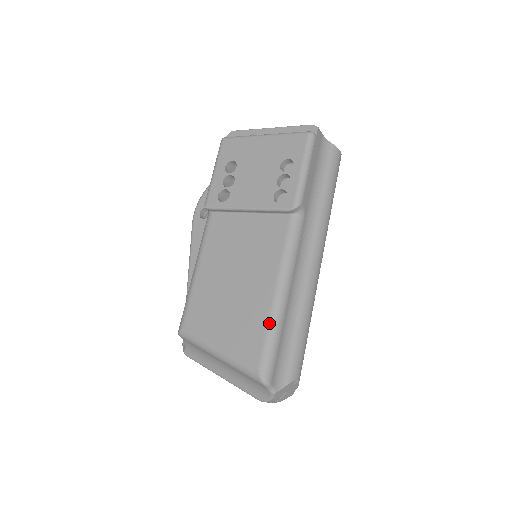
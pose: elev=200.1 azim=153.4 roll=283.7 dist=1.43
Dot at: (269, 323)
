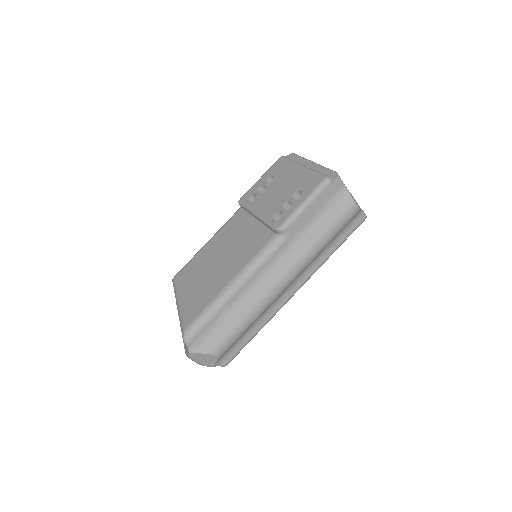
Dot at: (212, 302)
